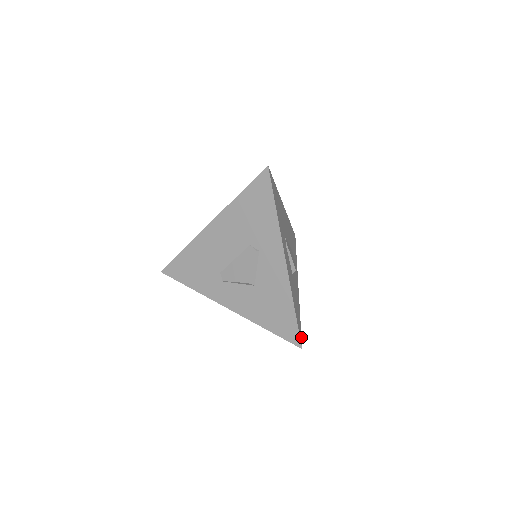
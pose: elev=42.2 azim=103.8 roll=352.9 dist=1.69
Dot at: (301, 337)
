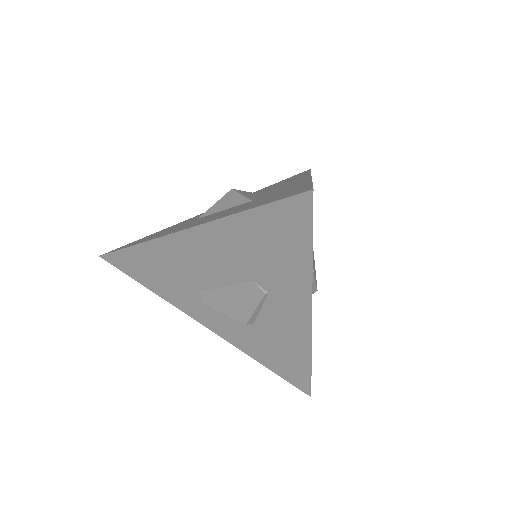
Dot at: occluded
